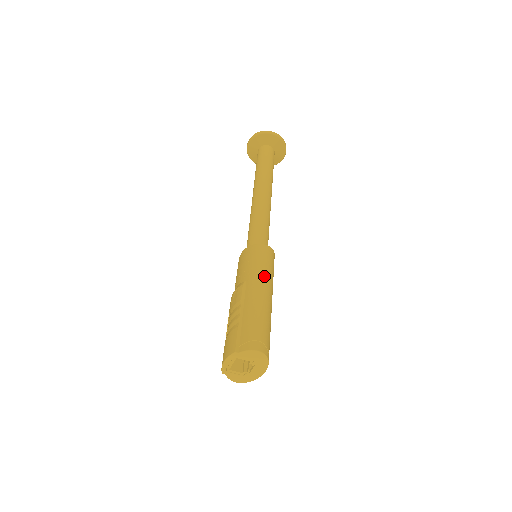
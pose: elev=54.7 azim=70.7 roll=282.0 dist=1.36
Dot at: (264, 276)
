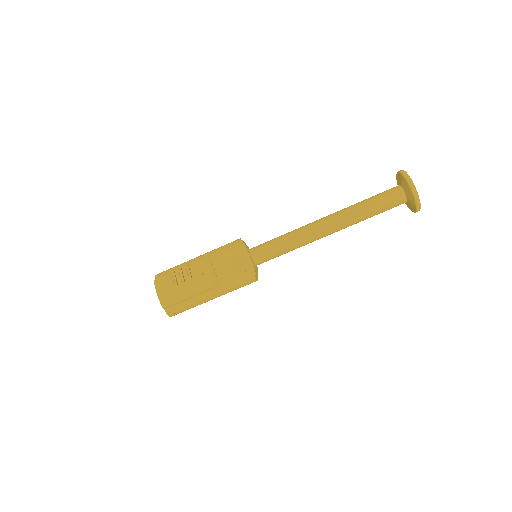
Dot at: occluded
